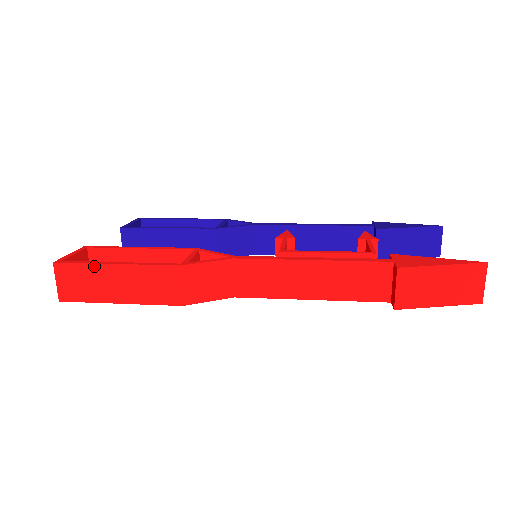
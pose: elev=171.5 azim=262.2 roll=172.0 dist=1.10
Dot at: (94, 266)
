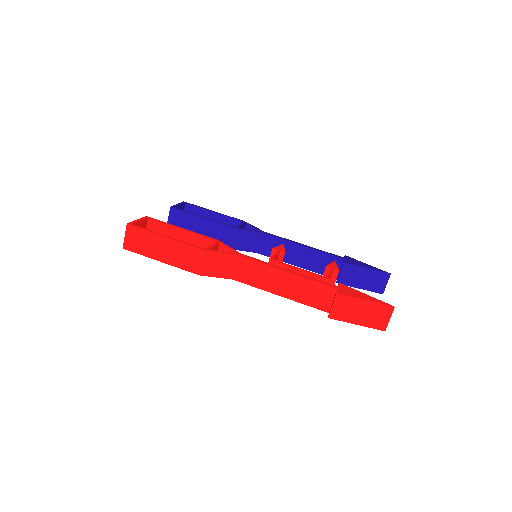
Dot at: (152, 234)
